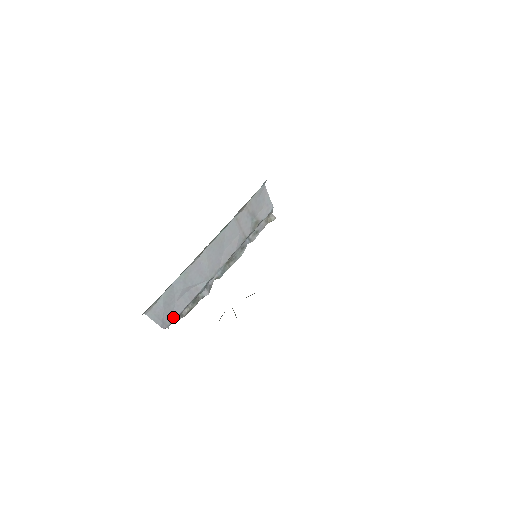
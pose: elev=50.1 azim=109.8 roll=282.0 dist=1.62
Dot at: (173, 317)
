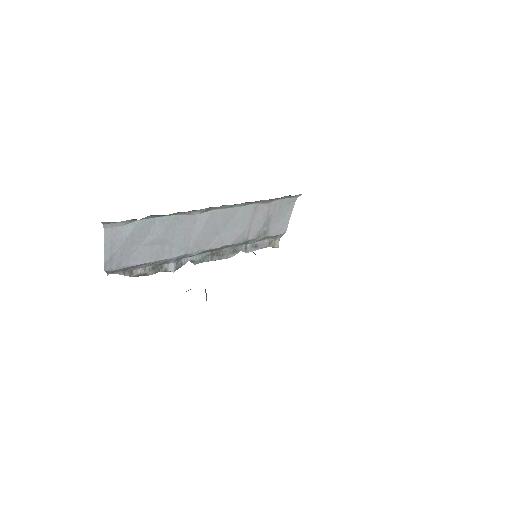
Dot at: (124, 263)
